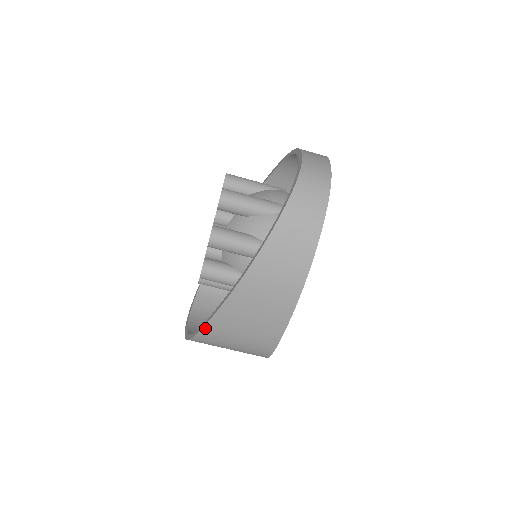
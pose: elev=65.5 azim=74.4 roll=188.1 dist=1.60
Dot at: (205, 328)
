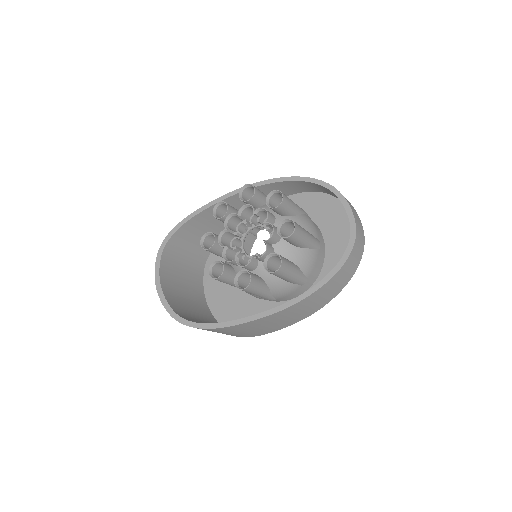
Dot at: (223, 328)
